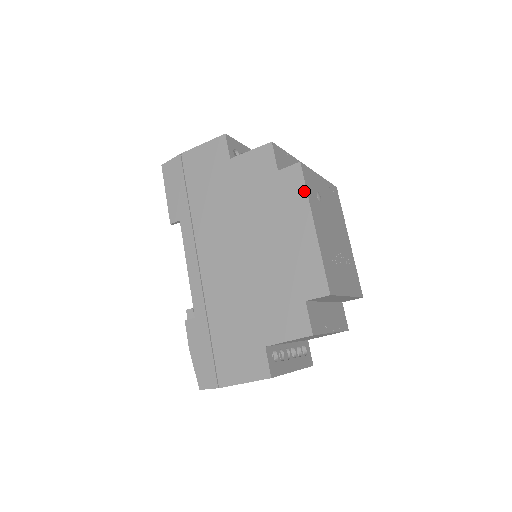
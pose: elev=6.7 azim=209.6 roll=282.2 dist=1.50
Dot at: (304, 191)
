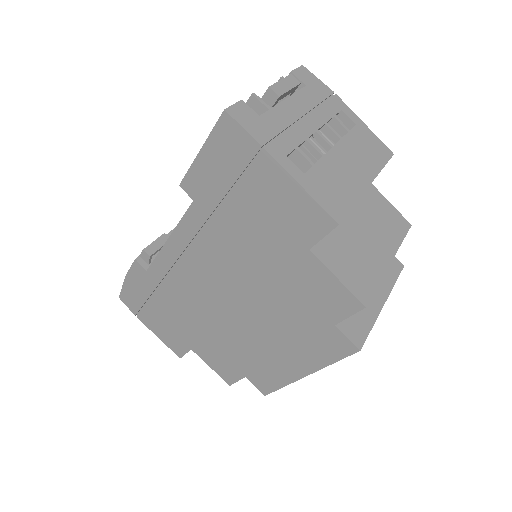
Dot at: (331, 361)
